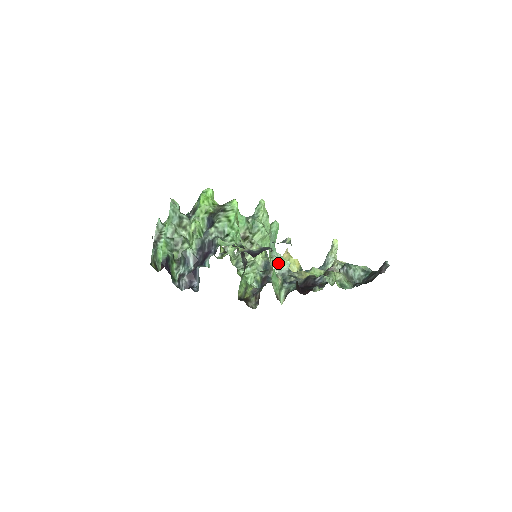
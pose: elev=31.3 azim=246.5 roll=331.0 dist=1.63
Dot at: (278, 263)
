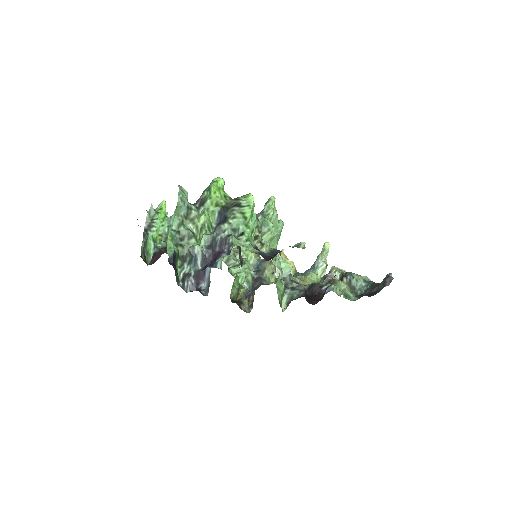
Dot at: (280, 266)
